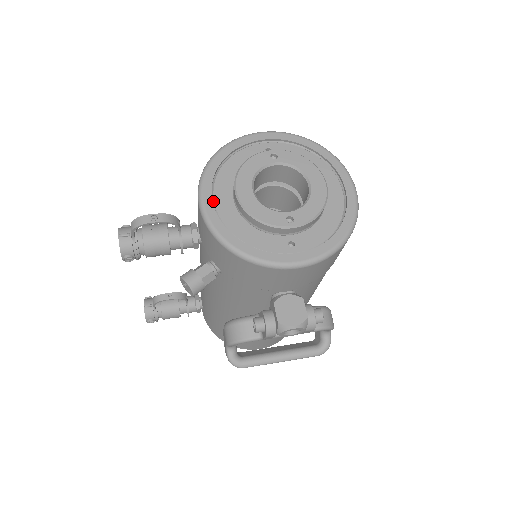
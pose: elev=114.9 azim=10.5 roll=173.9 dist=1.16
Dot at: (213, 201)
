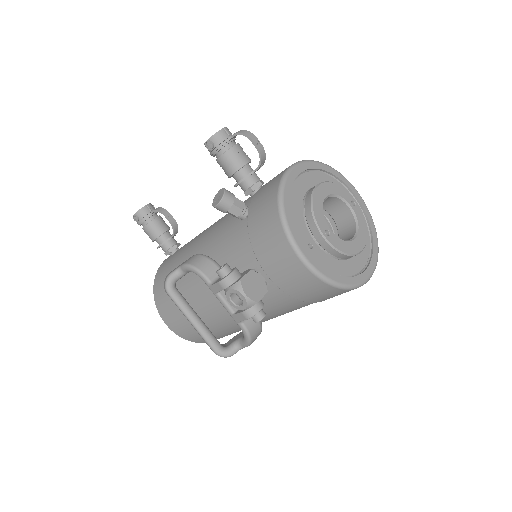
Dot at: (299, 175)
